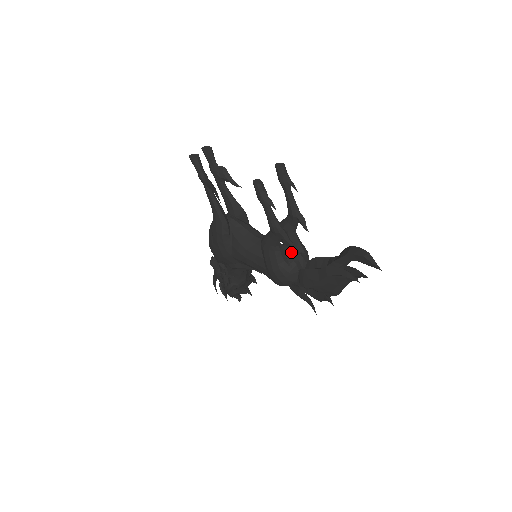
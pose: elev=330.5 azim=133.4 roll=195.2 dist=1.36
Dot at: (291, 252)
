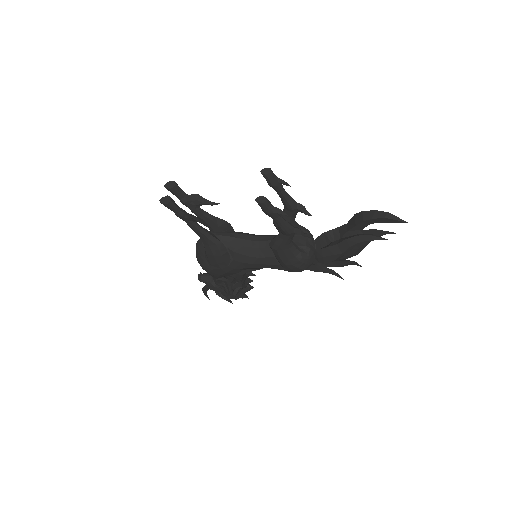
Dot at: (299, 240)
